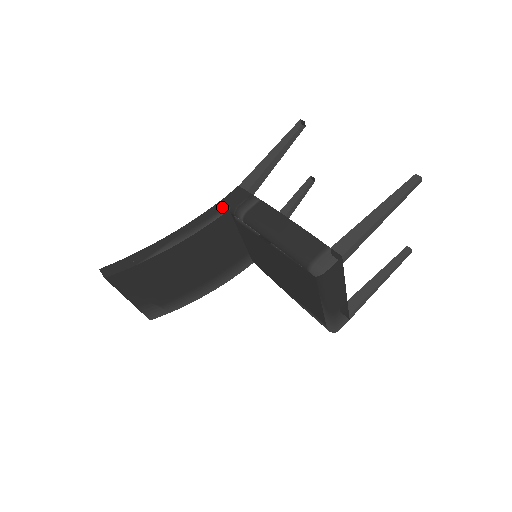
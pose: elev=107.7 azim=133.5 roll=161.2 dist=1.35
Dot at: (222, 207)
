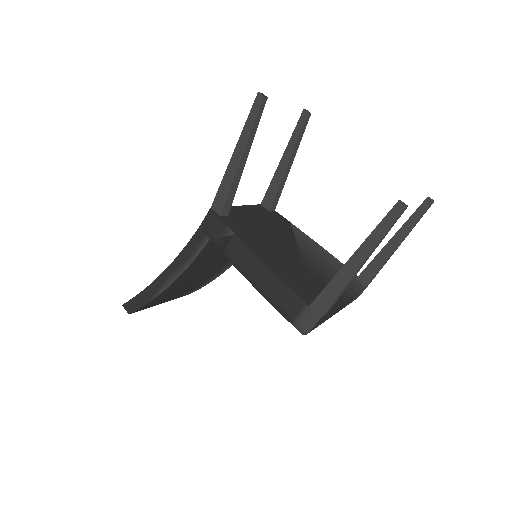
Dot at: (201, 237)
